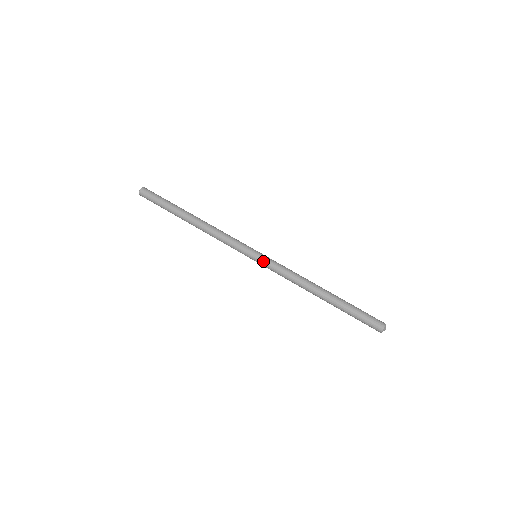
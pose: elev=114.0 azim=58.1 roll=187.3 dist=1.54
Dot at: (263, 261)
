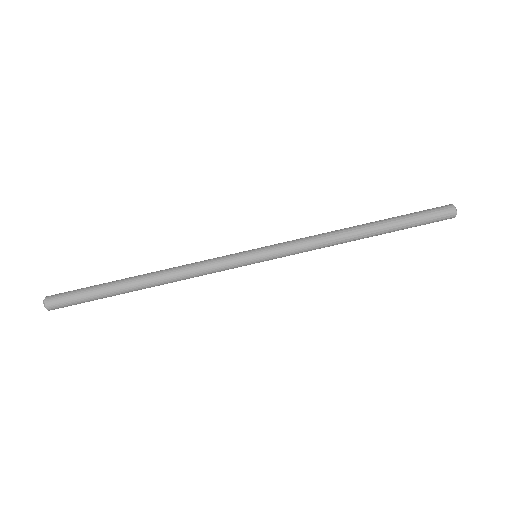
Dot at: (271, 258)
